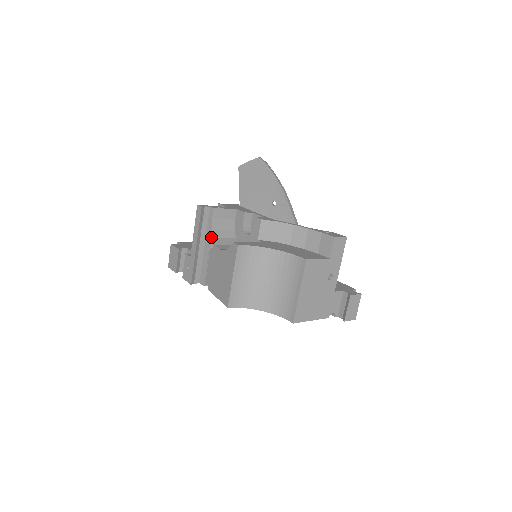
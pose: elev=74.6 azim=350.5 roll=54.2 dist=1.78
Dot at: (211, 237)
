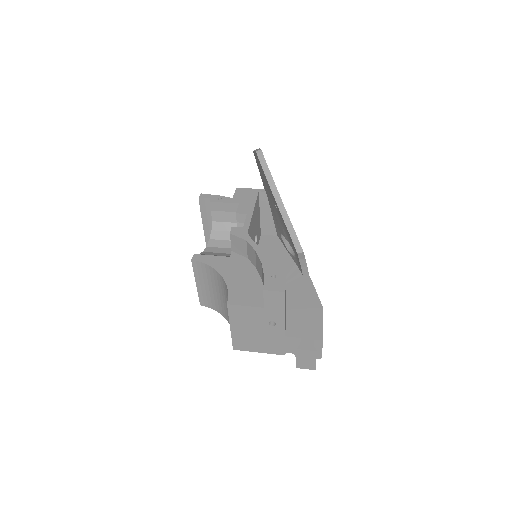
Dot at: (212, 228)
